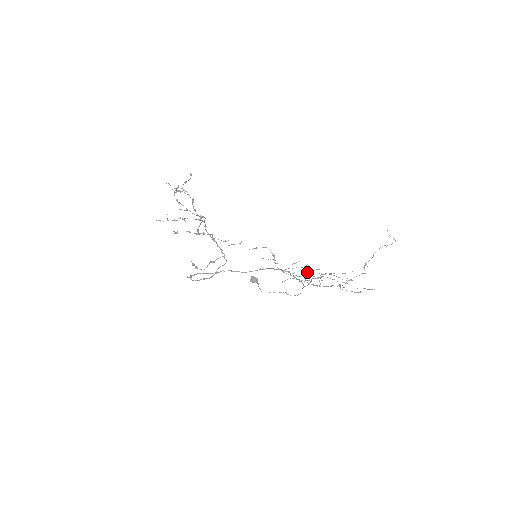
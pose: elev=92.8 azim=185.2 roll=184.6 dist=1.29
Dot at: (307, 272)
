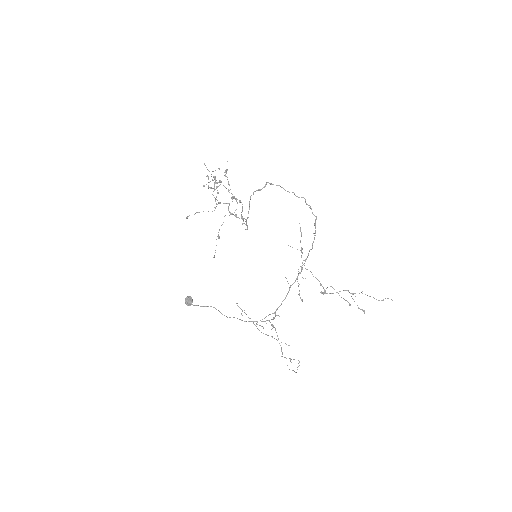
Dot at: occluded
